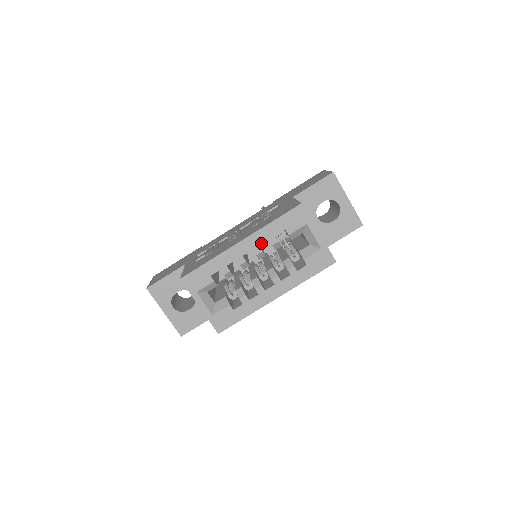
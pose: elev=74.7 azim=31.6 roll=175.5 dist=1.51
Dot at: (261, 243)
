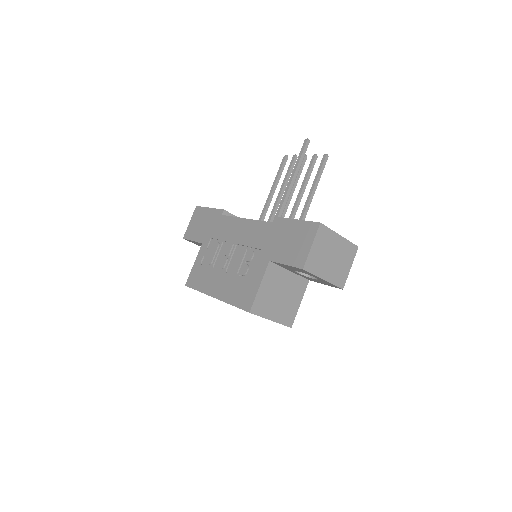
Dot at: occluded
